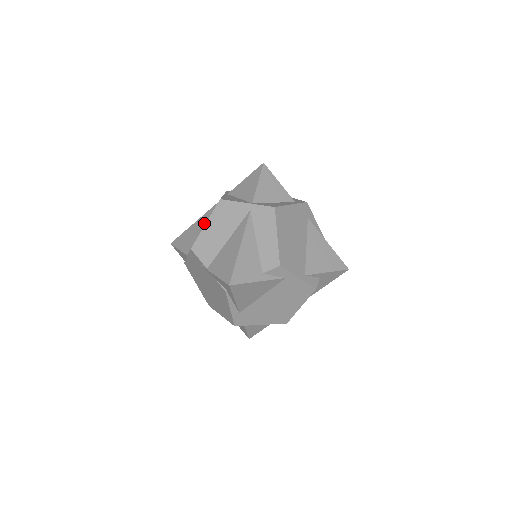
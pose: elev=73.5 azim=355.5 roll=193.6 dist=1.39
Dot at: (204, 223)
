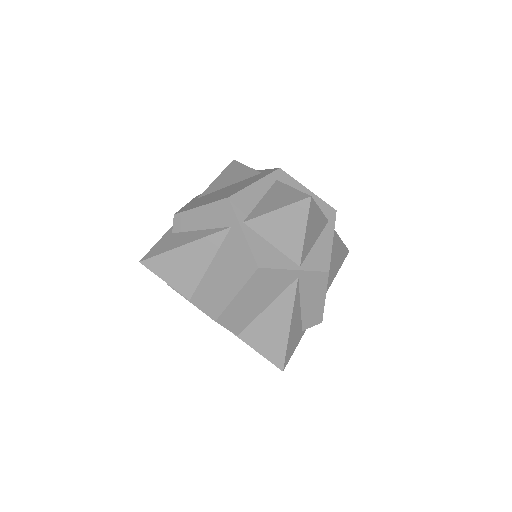
Dot at: (207, 257)
